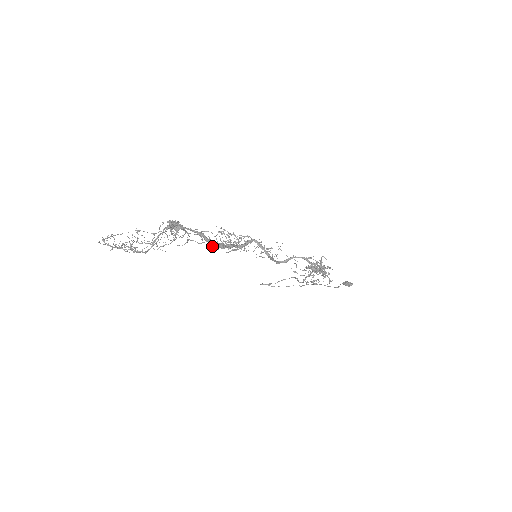
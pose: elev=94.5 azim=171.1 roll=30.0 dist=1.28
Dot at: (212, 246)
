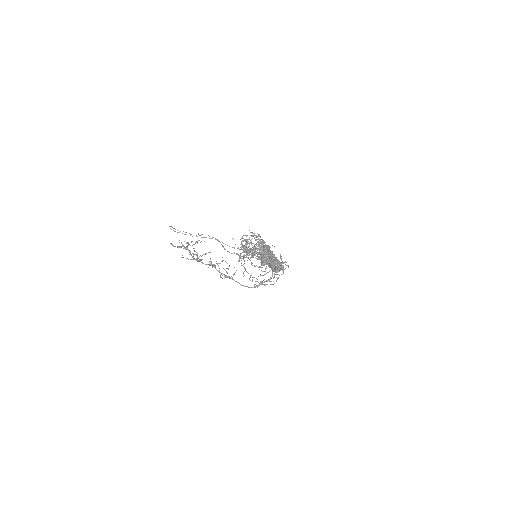
Dot at: occluded
